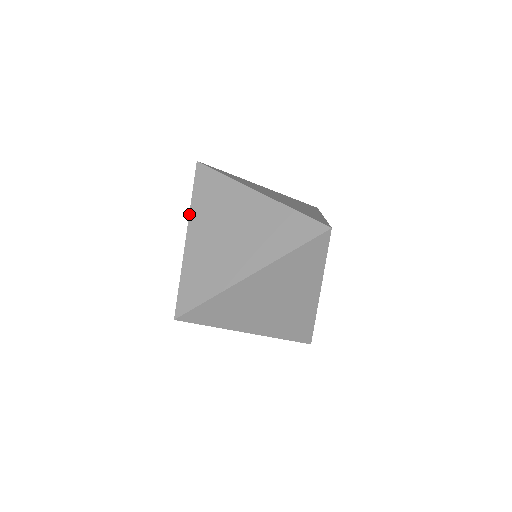
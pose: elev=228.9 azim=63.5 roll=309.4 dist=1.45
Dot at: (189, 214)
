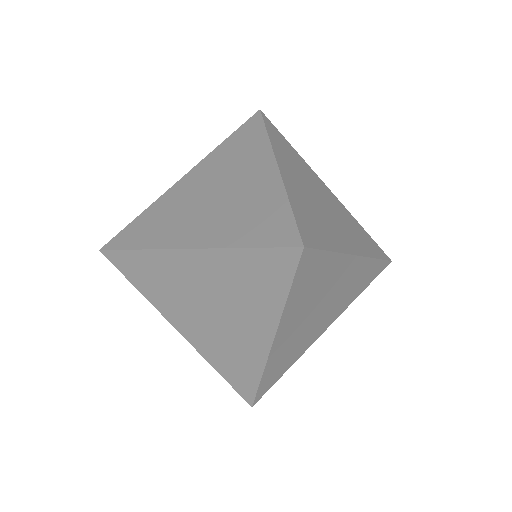
Dot at: occluded
